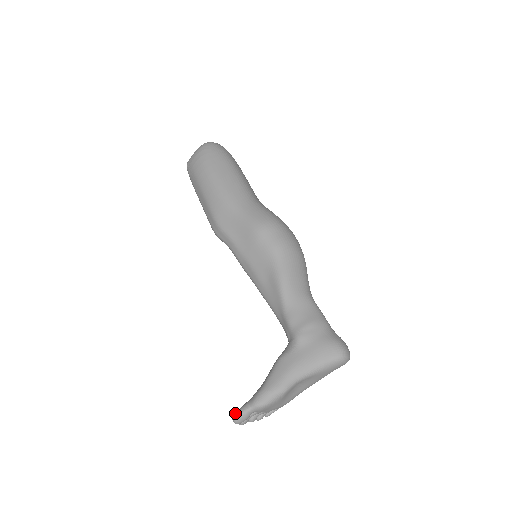
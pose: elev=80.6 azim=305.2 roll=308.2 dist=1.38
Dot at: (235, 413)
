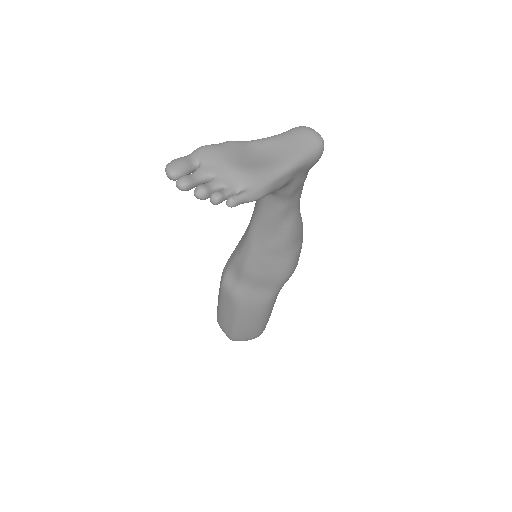
Dot at: occluded
